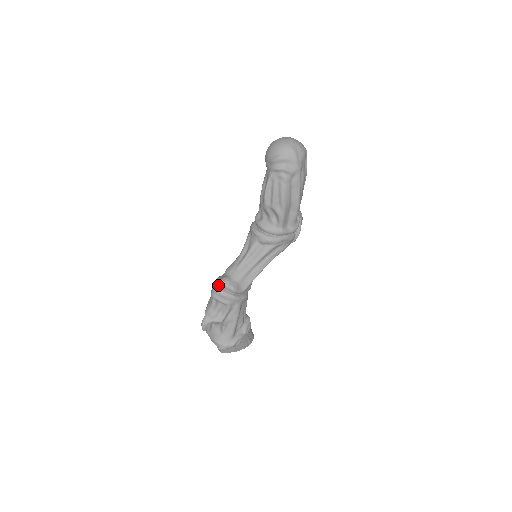
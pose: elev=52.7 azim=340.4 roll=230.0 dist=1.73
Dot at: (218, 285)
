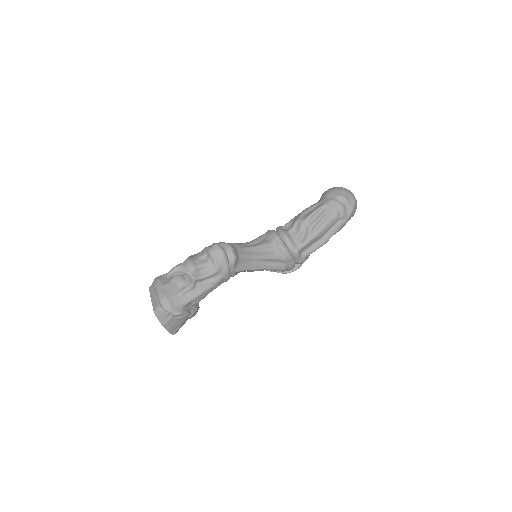
Dot at: (221, 246)
